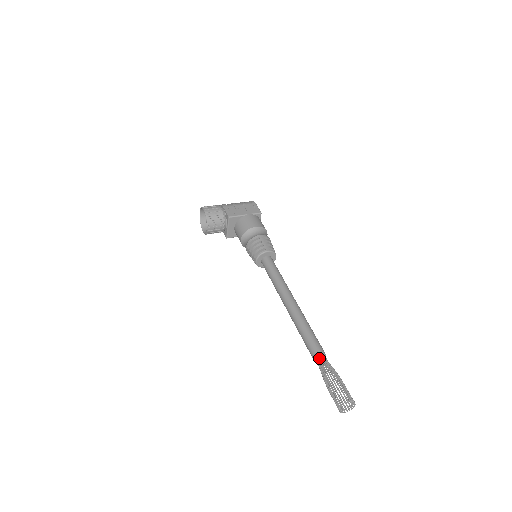
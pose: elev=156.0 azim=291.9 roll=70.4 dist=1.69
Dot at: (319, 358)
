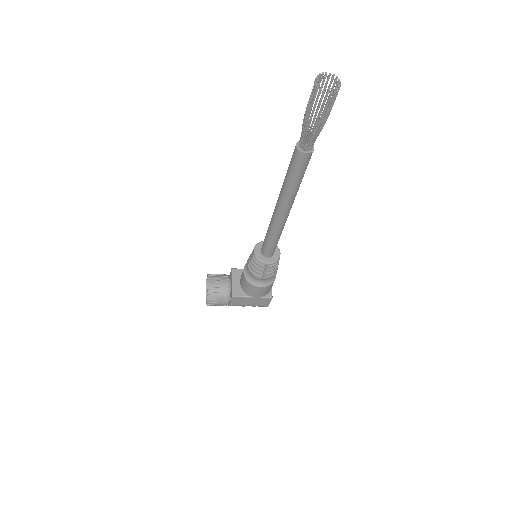
Dot at: occluded
